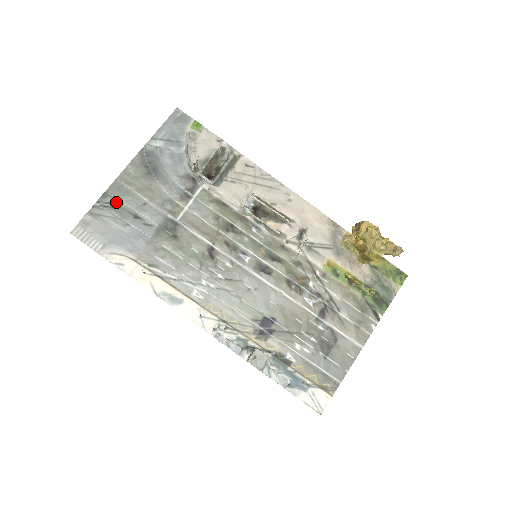
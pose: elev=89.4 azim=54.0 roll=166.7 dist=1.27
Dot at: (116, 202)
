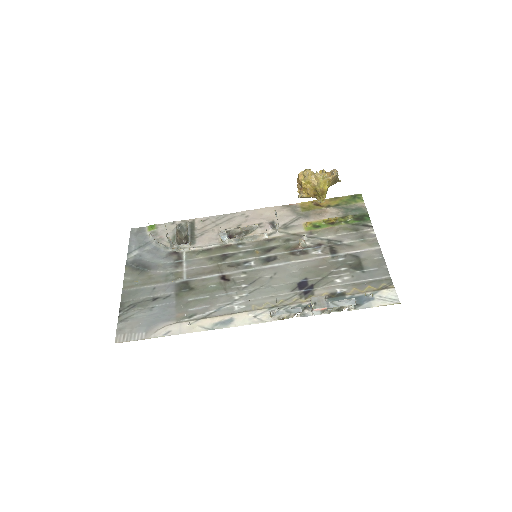
Dot at: (133, 302)
